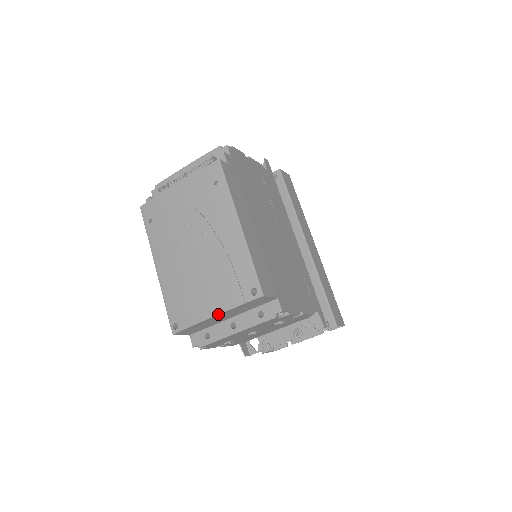
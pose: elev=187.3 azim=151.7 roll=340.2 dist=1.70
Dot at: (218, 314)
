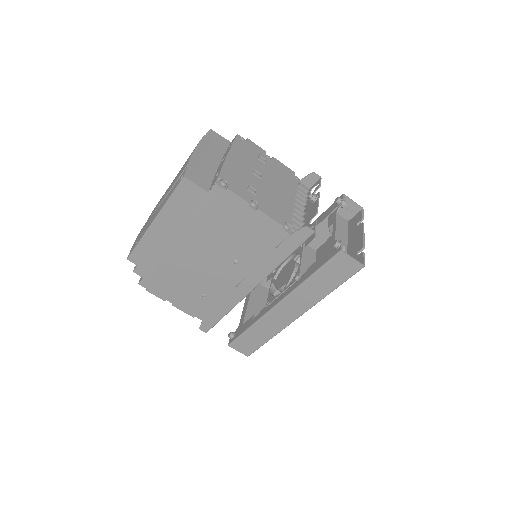
Dot at: (196, 146)
